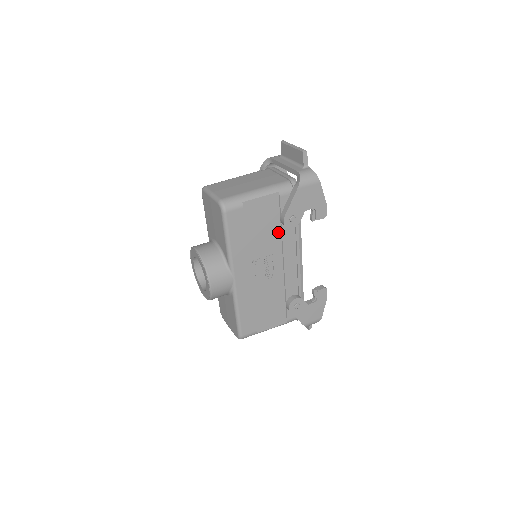
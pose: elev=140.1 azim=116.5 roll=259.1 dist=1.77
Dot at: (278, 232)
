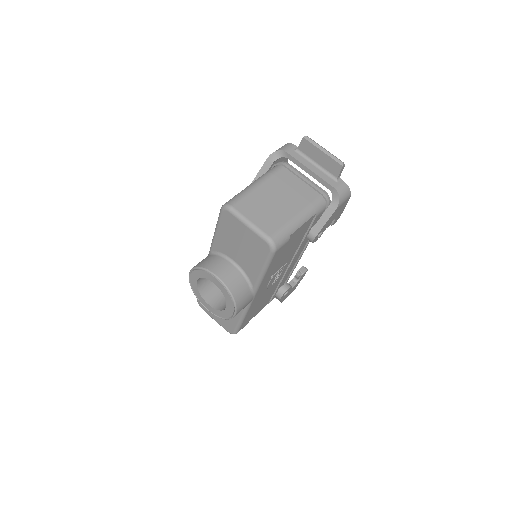
Dot at: (298, 244)
